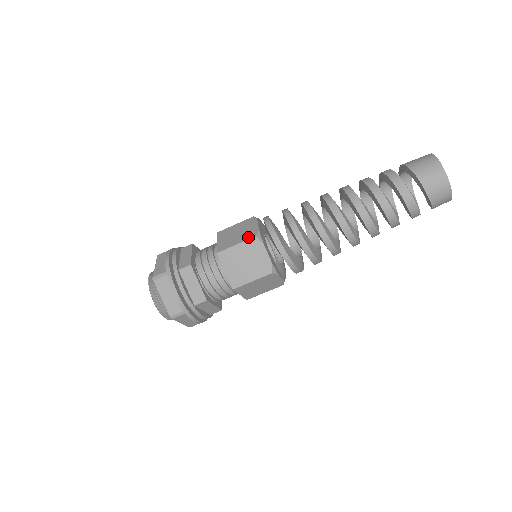
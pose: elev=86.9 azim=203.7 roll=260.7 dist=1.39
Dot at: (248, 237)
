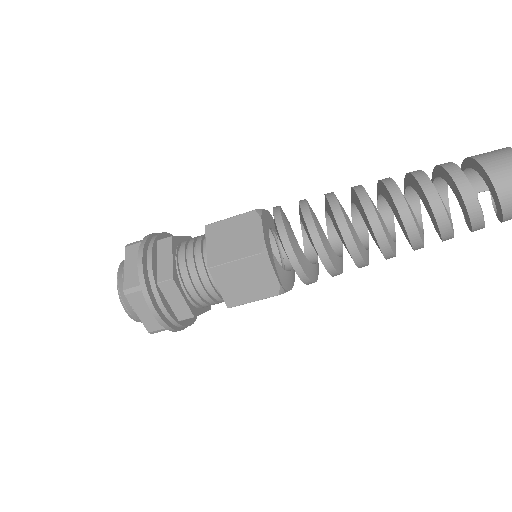
Dot at: (246, 212)
